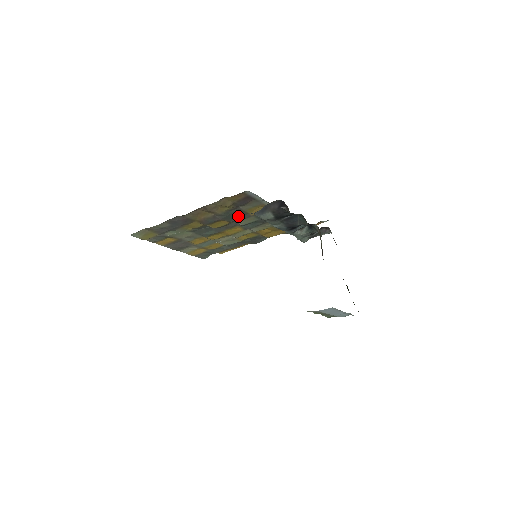
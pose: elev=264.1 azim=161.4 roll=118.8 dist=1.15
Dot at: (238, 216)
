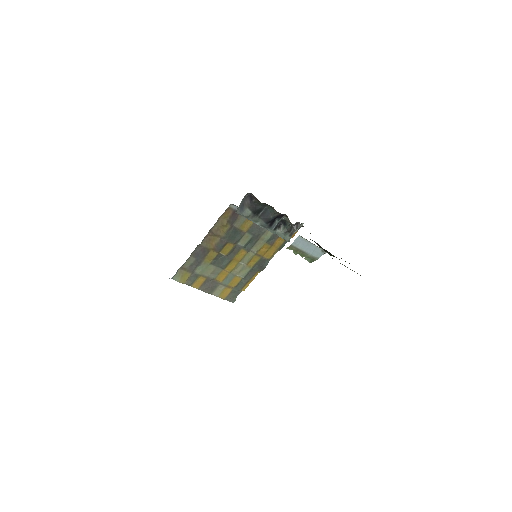
Dot at: (237, 236)
